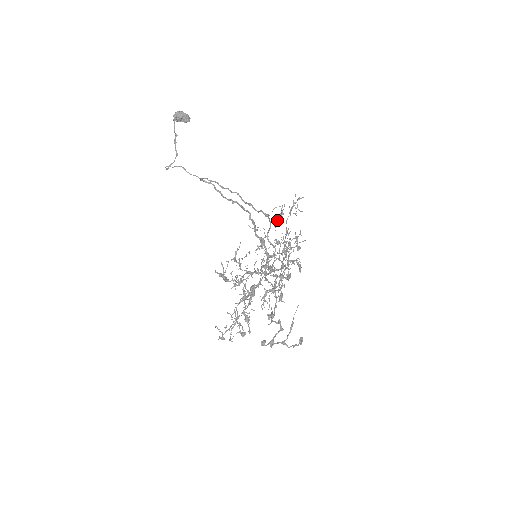
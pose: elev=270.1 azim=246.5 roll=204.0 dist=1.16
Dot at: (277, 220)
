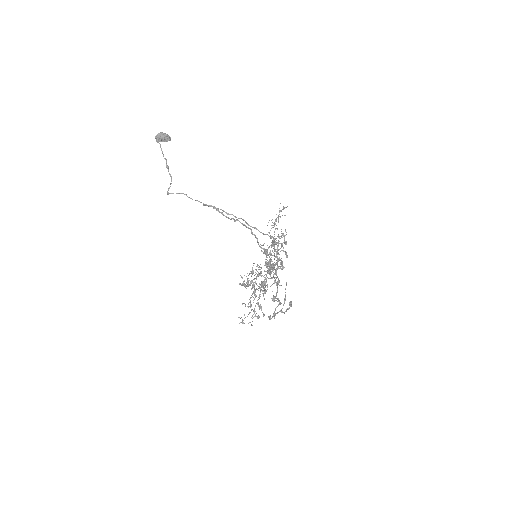
Dot at: occluded
